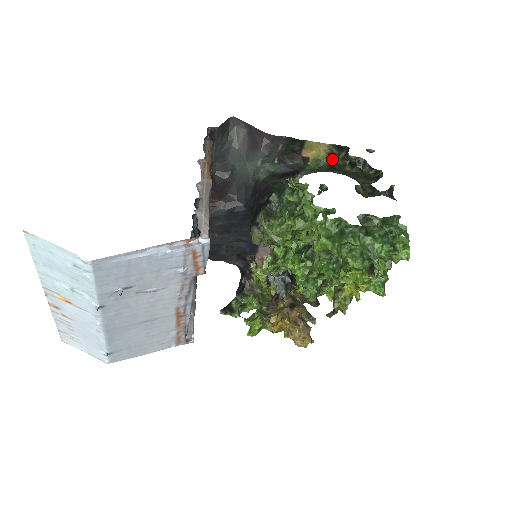
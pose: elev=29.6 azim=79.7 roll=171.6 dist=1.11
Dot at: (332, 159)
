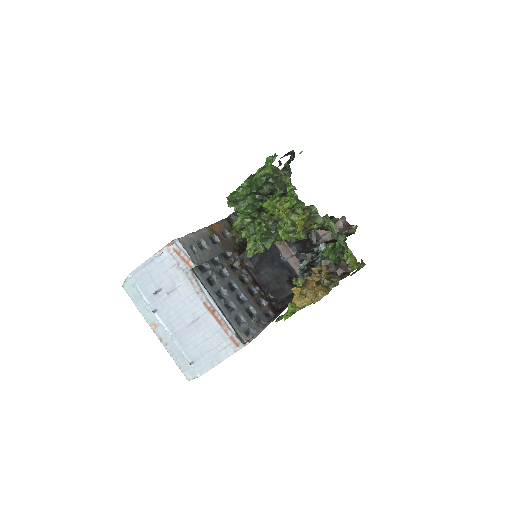
Dot at: occluded
